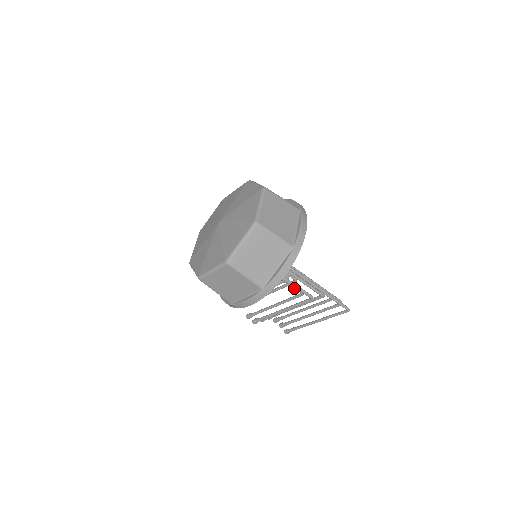
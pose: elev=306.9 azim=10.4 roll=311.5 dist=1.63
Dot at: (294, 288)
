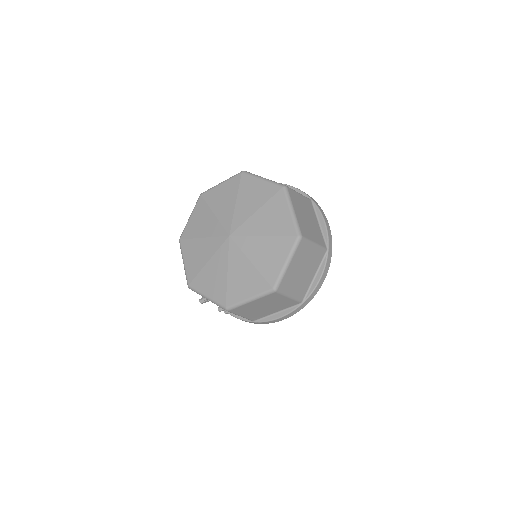
Dot at: occluded
